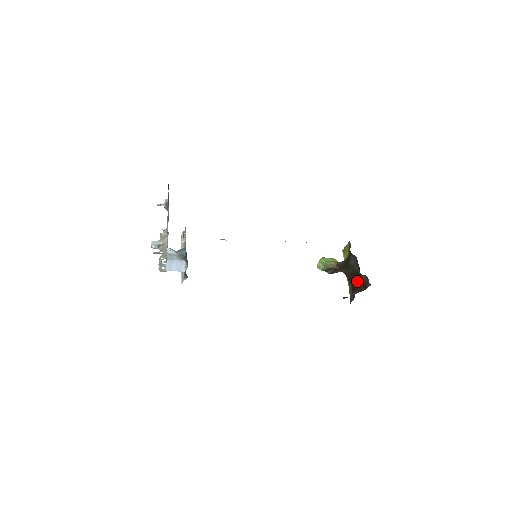
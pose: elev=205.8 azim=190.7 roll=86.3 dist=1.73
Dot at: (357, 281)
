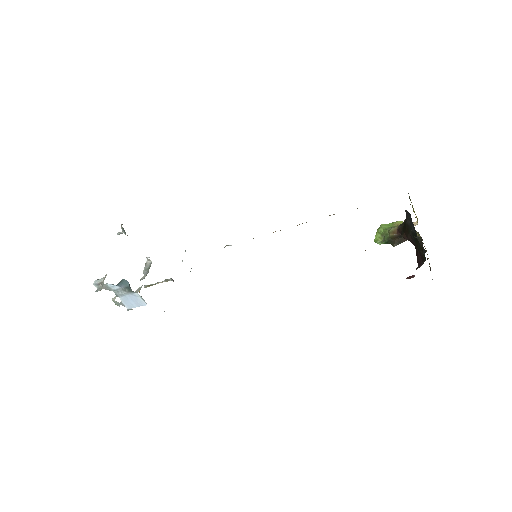
Dot at: (416, 248)
